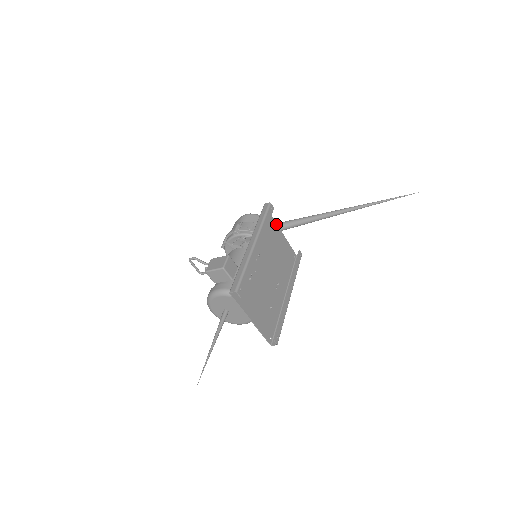
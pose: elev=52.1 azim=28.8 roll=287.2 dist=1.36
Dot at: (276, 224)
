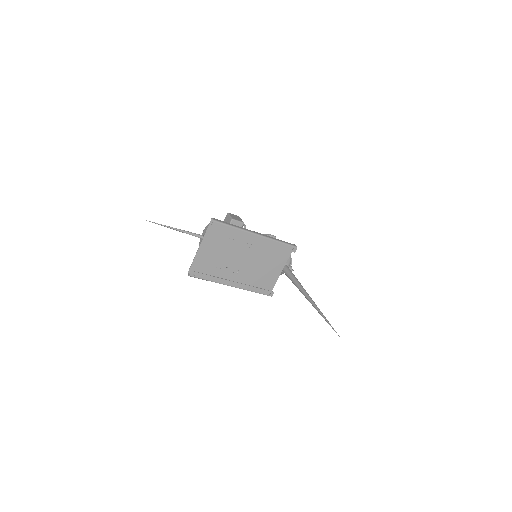
Dot at: occluded
